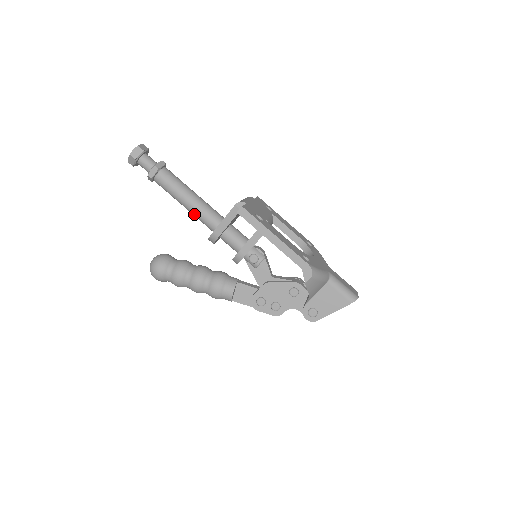
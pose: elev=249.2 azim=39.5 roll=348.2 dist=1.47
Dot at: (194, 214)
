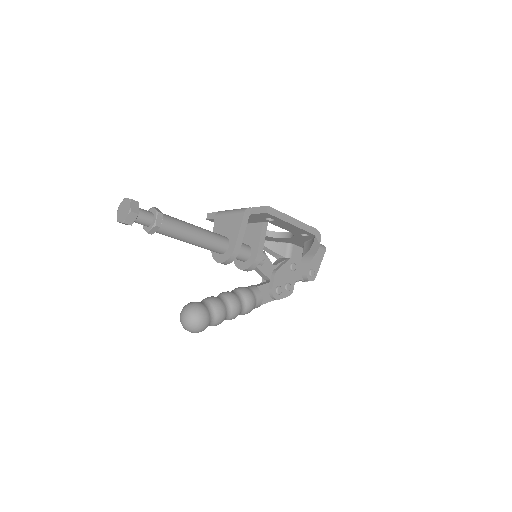
Dot at: (205, 244)
